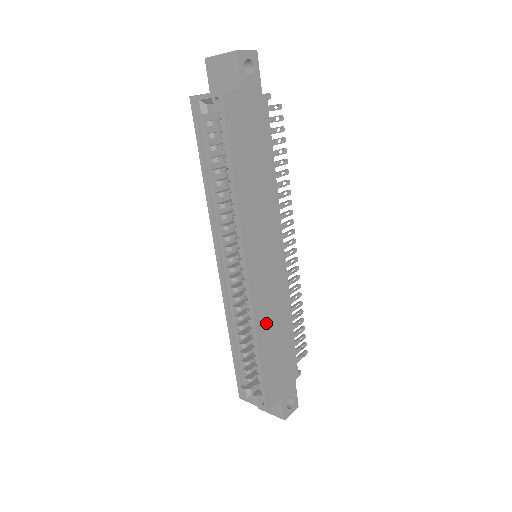
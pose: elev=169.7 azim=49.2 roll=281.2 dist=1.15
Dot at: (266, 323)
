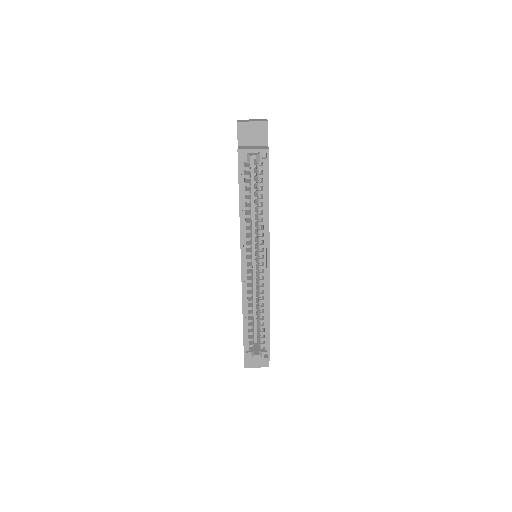
Dot at: occluded
